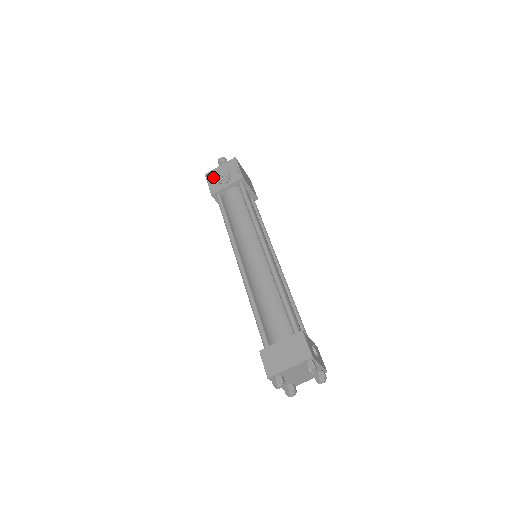
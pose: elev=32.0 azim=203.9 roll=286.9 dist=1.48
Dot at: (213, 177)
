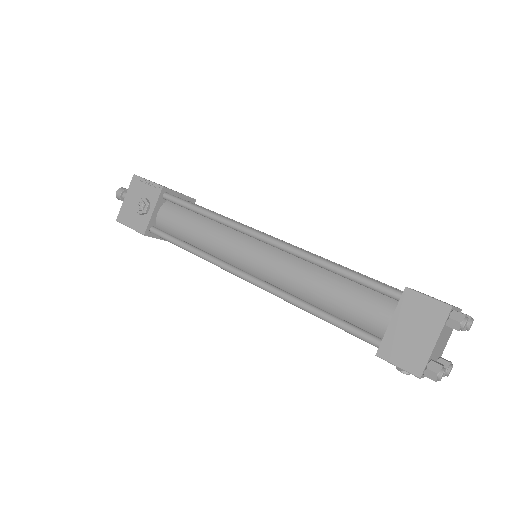
Dot at: (128, 215)
